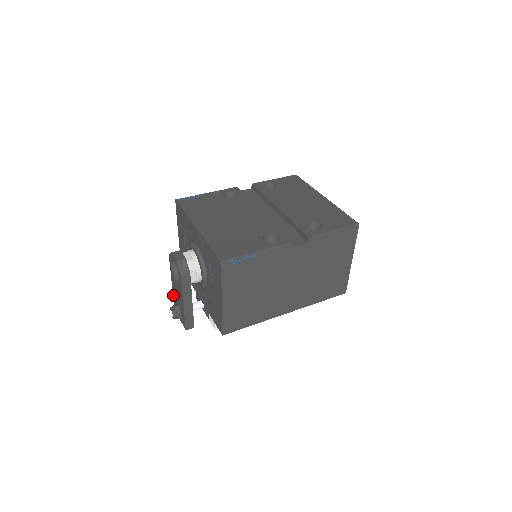
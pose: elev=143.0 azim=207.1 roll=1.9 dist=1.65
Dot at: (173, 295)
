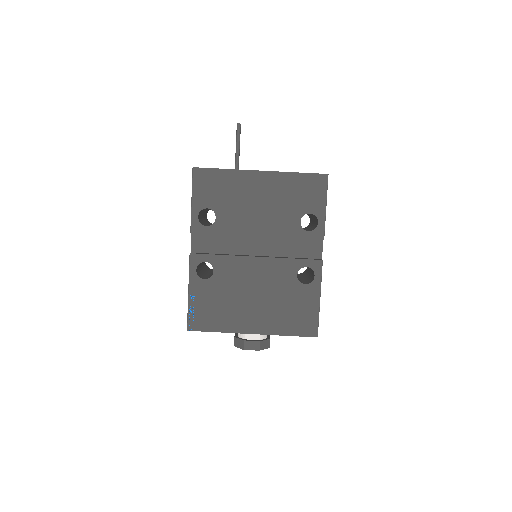
Dot at: occluded
